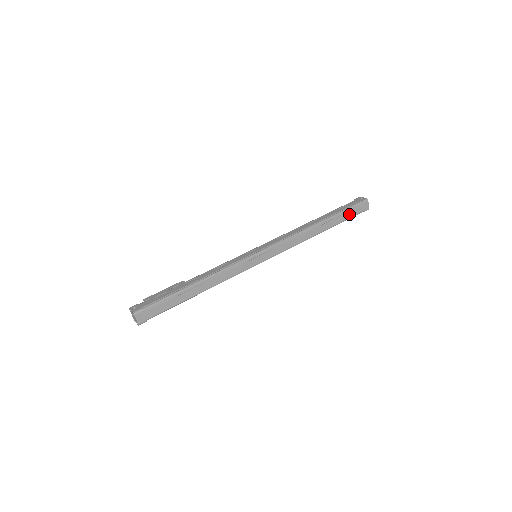
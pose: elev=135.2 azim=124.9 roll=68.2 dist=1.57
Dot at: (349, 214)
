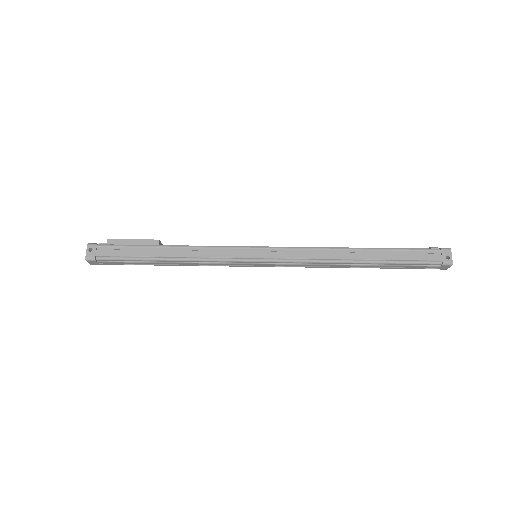
Dot at: (411, 266)
